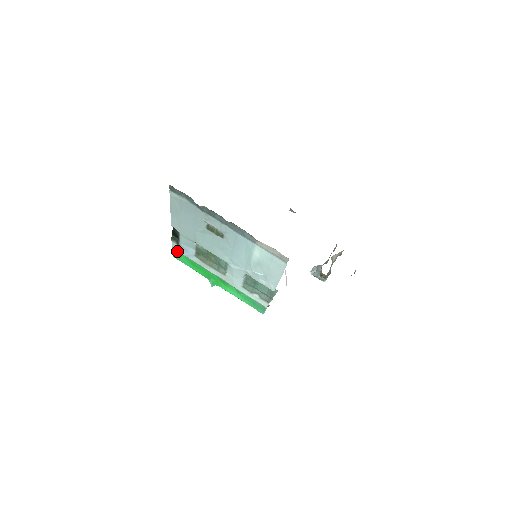
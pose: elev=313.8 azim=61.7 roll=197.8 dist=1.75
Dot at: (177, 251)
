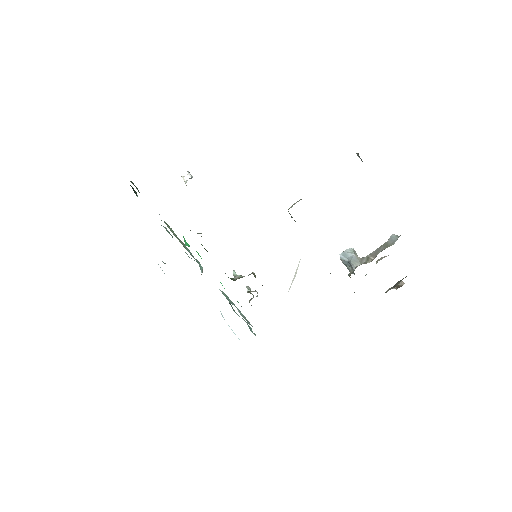
Dot at: occluded
